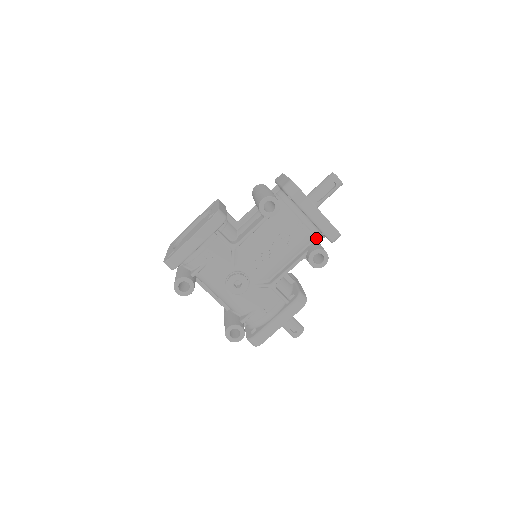
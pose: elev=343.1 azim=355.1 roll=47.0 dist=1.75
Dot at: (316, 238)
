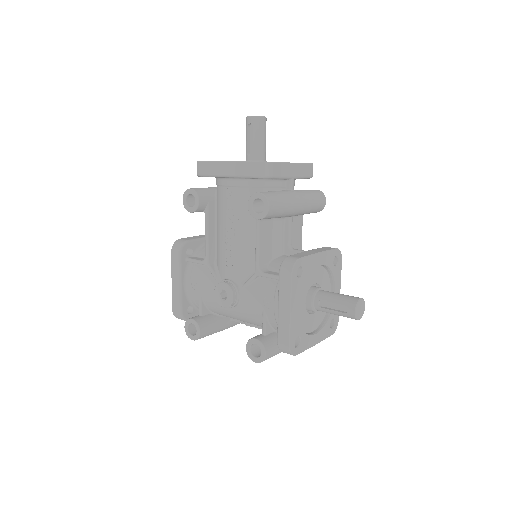
Dot at: (266, 189)
